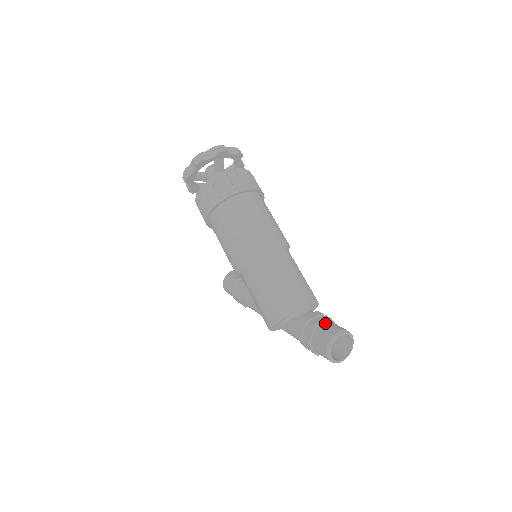
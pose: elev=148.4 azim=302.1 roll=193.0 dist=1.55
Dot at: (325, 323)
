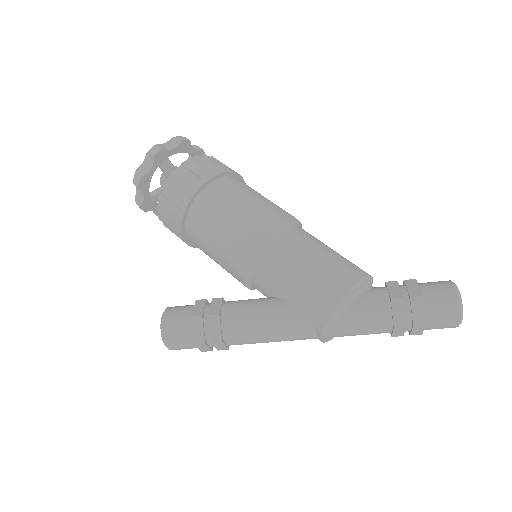
Dot at: occluded
